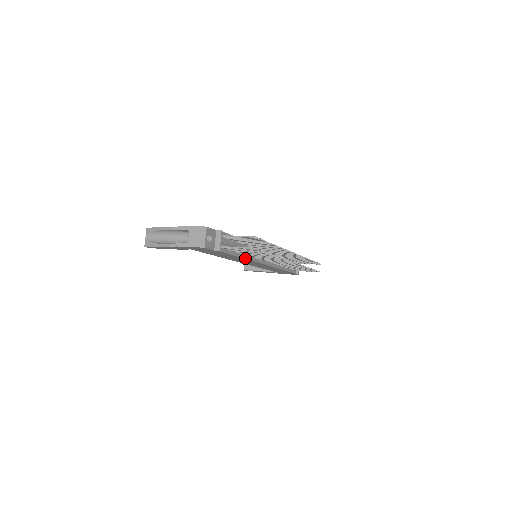
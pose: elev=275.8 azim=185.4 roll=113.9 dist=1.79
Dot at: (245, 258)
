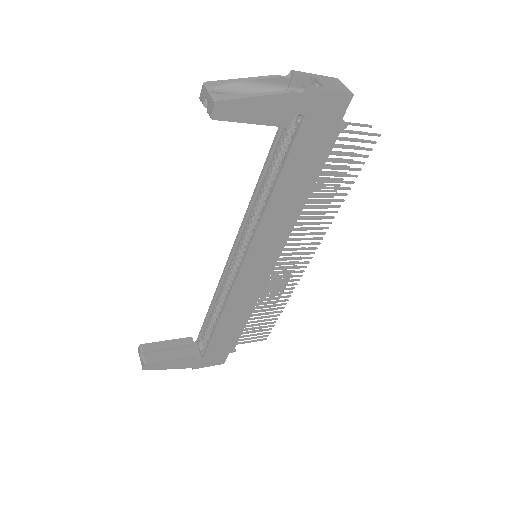
Dot at: (302, 207)
